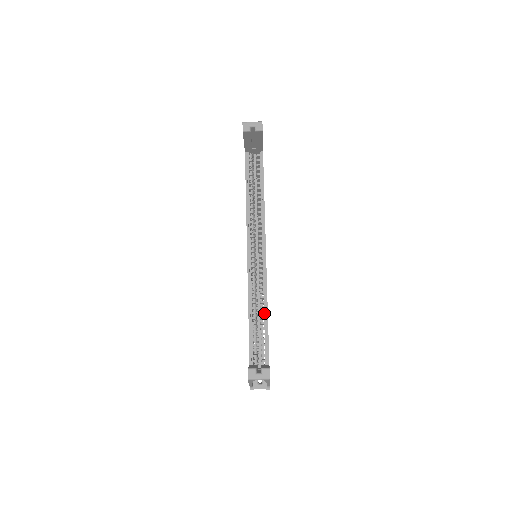
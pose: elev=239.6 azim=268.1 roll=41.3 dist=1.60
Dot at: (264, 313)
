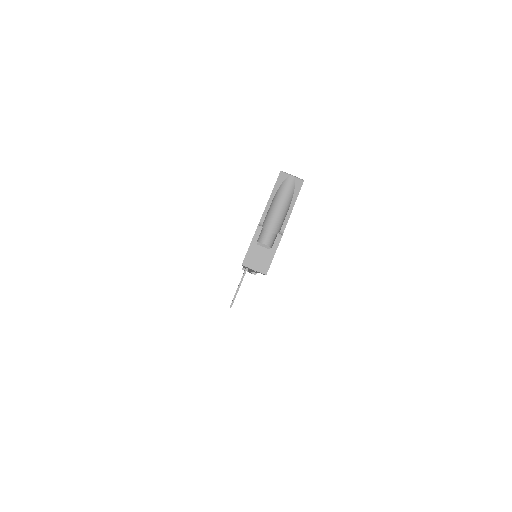
Dot at: occluded
